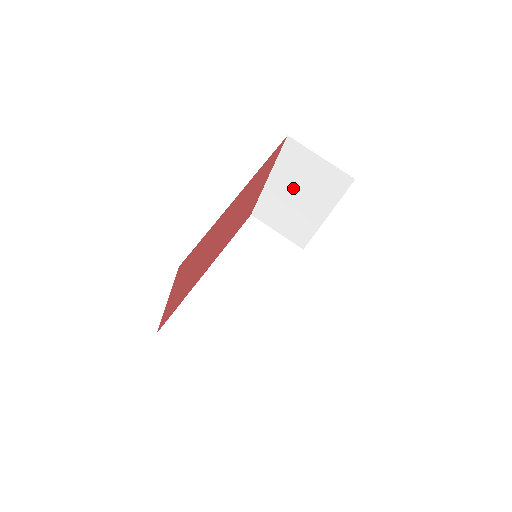
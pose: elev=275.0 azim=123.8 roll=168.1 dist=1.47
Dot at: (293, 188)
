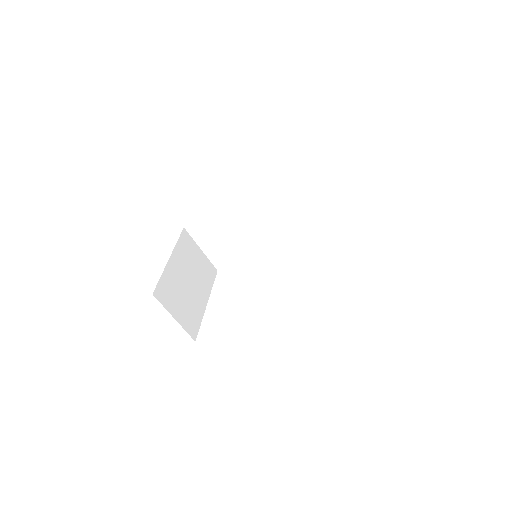
Dot at: occluded
